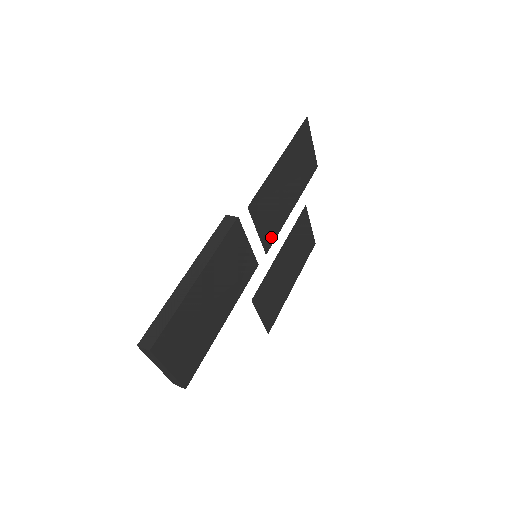
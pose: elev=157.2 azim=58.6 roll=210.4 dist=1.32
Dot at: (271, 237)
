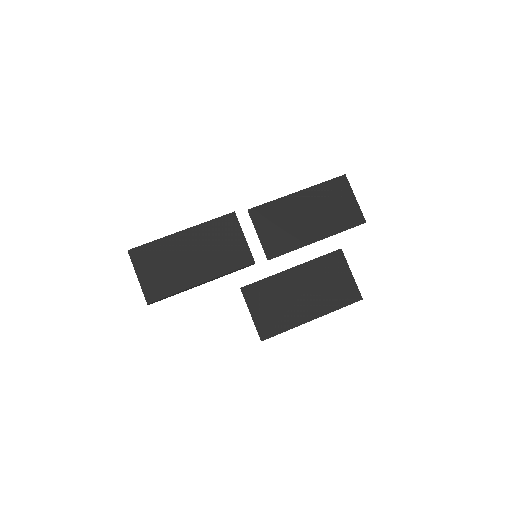
Dot at: (278, 249)
